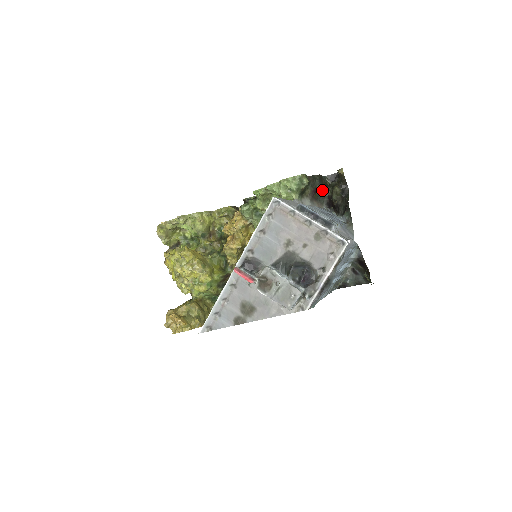
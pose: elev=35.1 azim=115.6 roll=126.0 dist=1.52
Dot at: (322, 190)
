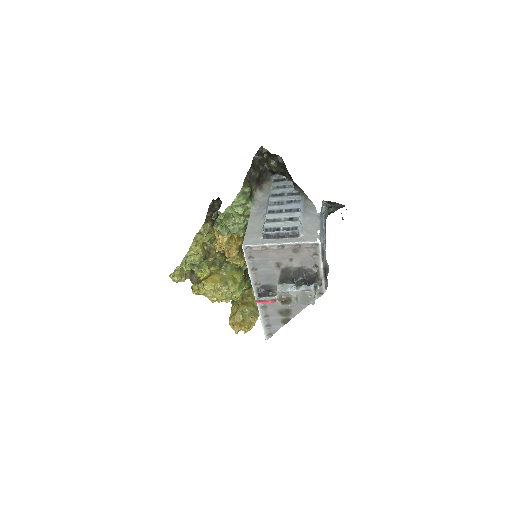
Dot at: (261, 172)
